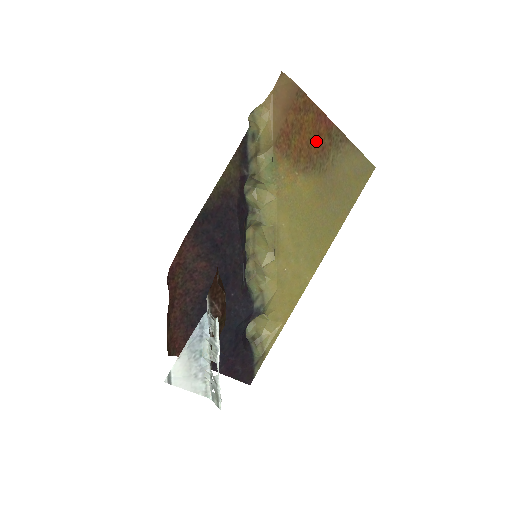
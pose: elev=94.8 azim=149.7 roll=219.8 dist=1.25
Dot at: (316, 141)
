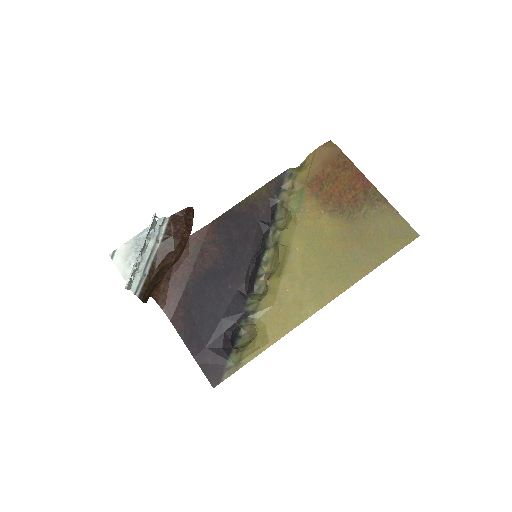
Dot at: (350, 193)
